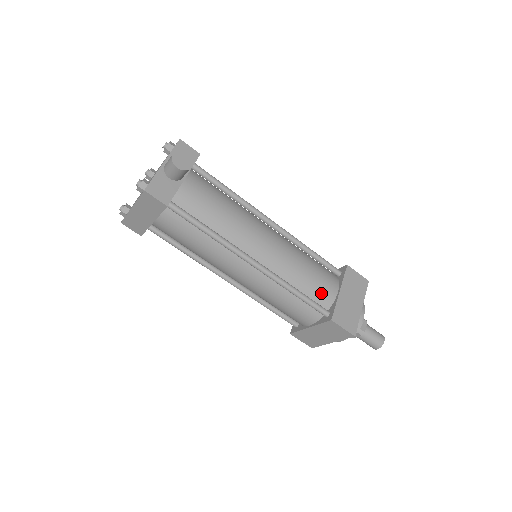
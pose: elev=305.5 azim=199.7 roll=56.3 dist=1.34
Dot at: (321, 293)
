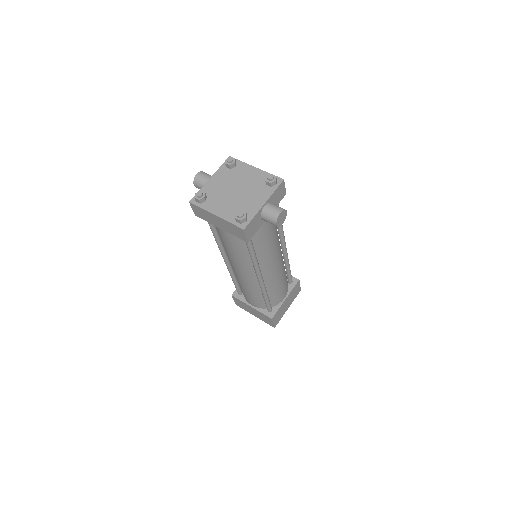
Dot at: (277, 299)
